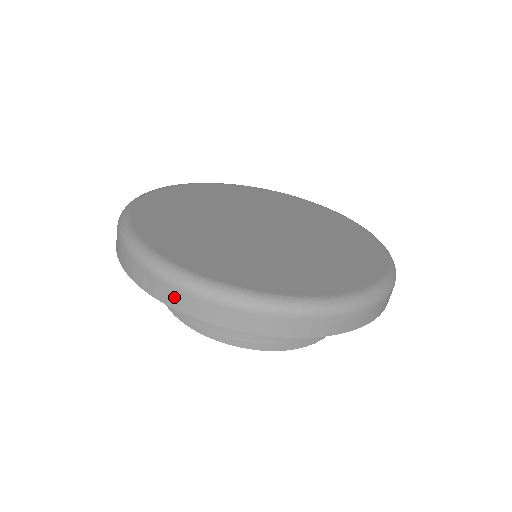
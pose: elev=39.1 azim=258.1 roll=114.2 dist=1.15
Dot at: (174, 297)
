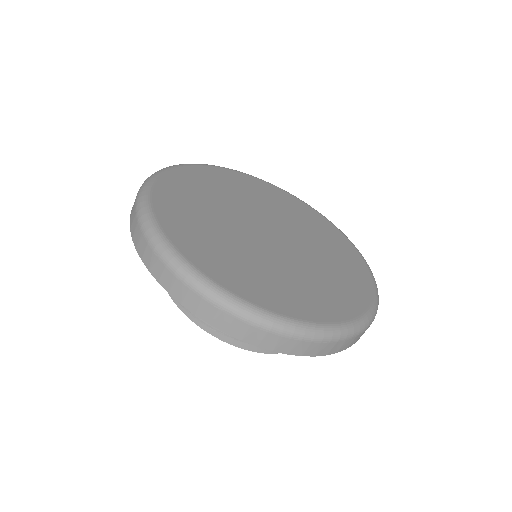
Dot at: (191, 300)
